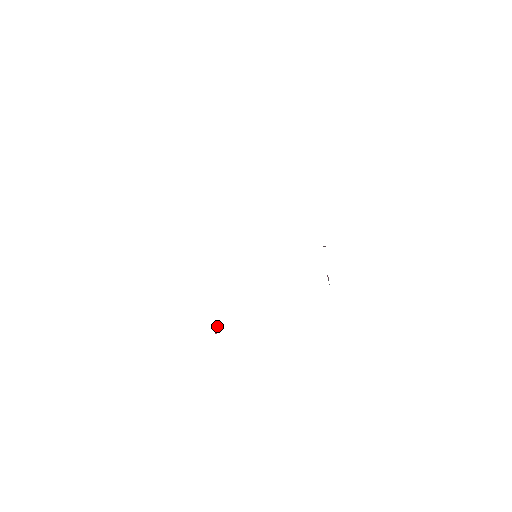
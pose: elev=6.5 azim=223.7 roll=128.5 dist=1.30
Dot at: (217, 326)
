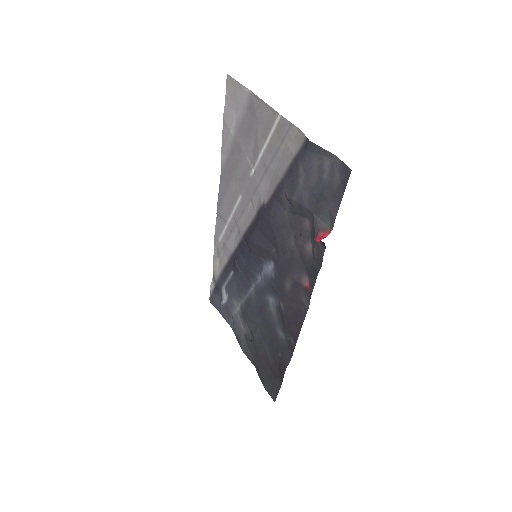
Dot at: (321, 235)
